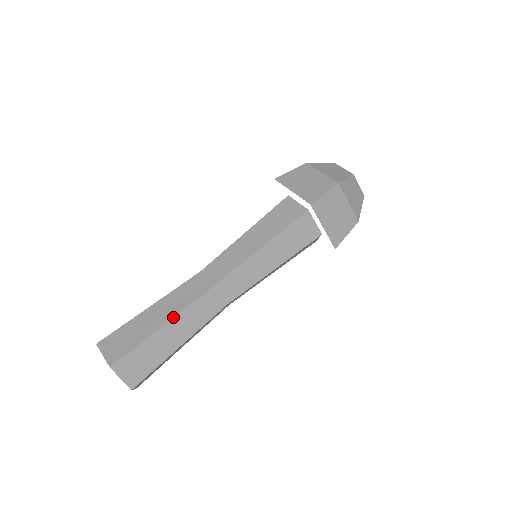
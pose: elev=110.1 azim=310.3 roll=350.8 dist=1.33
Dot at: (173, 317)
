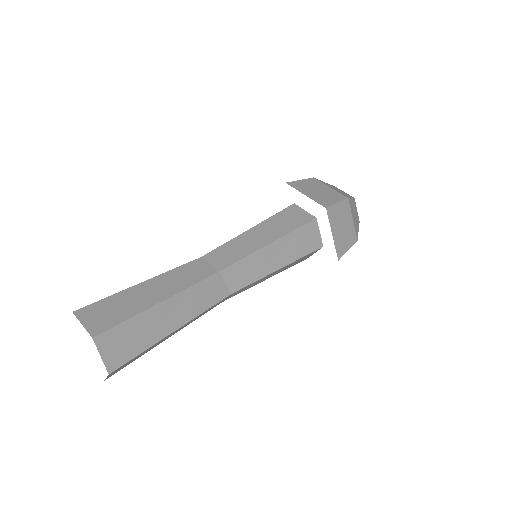
Dot at: (154, 277)
